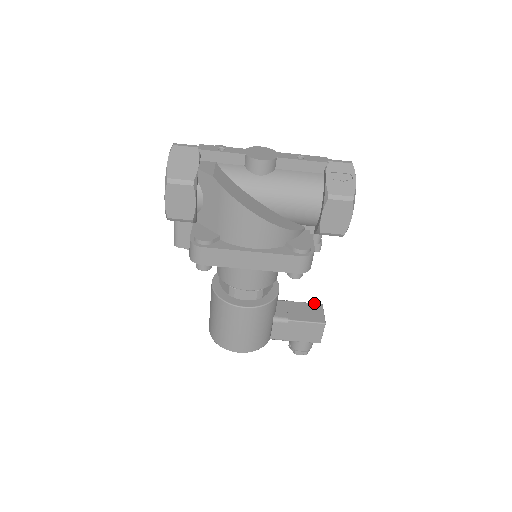
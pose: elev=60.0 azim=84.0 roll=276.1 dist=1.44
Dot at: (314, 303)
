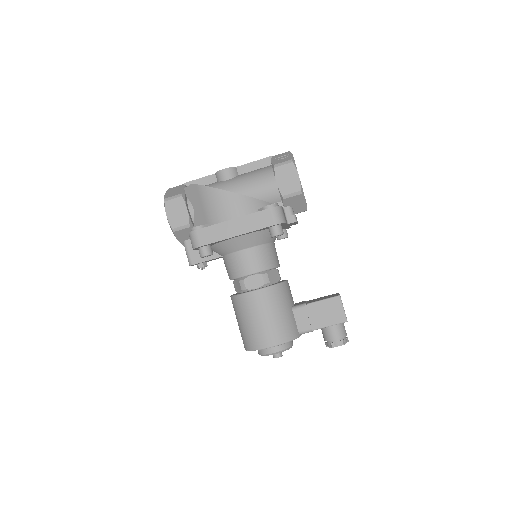
Dot at: occluded
